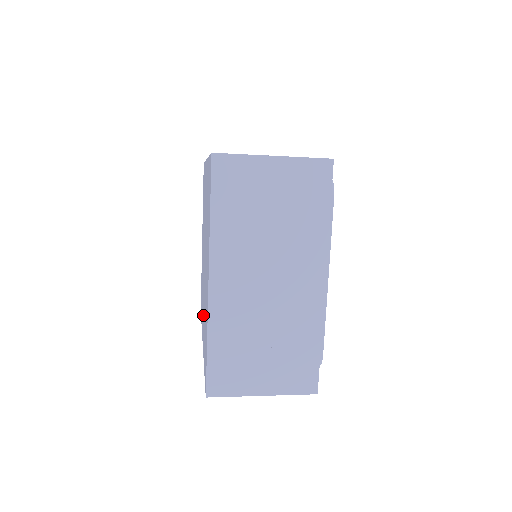
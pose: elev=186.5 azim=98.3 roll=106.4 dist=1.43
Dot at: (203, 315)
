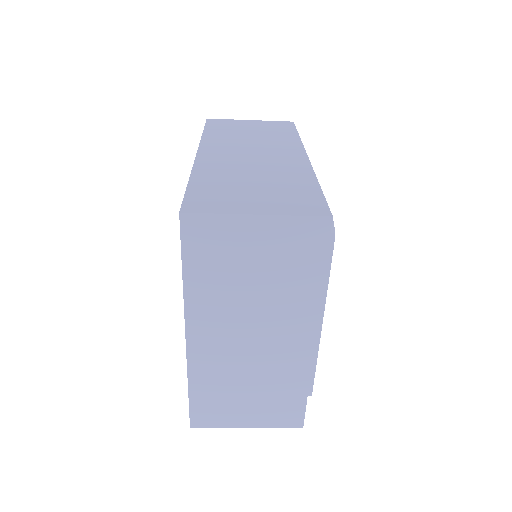
Dot at: occluded
